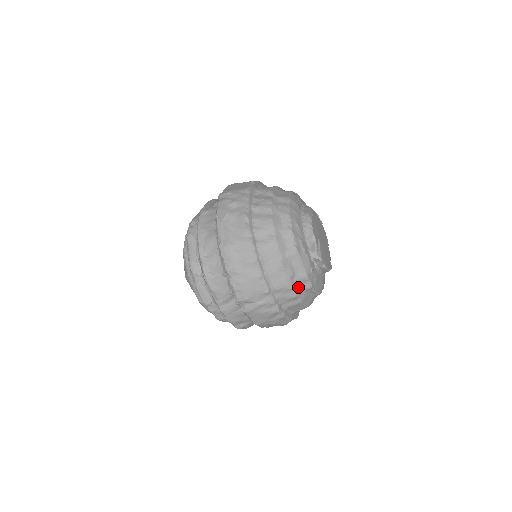
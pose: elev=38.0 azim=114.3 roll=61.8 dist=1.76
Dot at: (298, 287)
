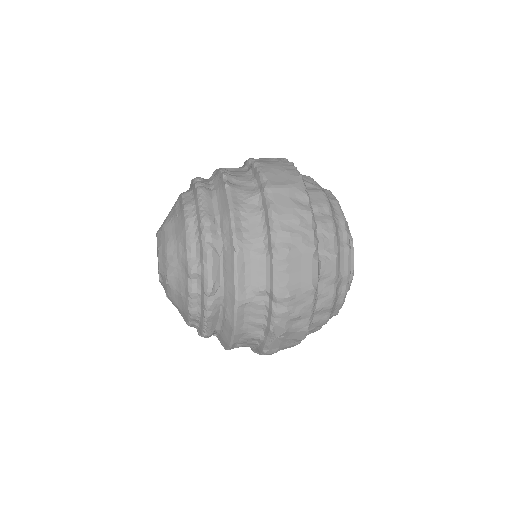
Dot at: occluded
